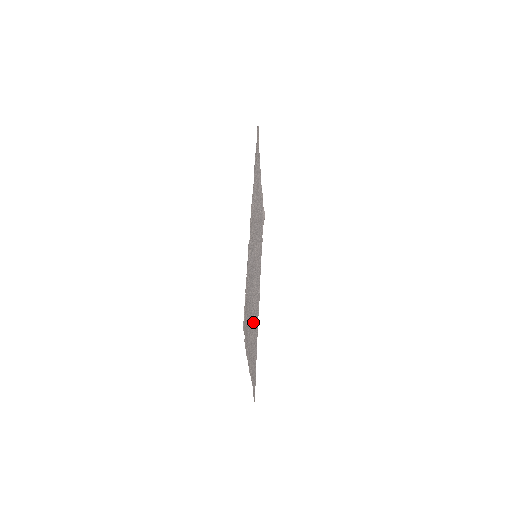
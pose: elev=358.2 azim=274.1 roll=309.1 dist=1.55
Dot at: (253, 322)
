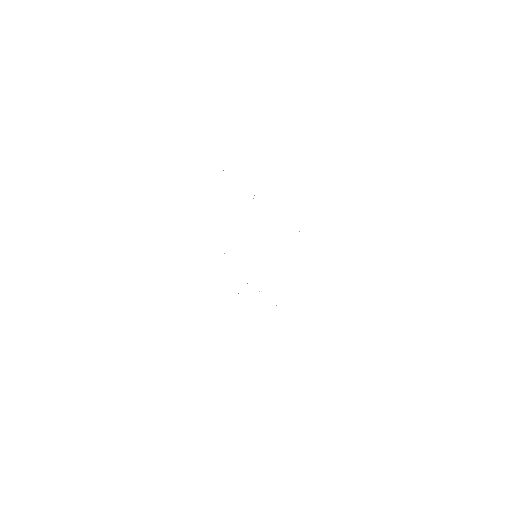
Dot at: occluded
